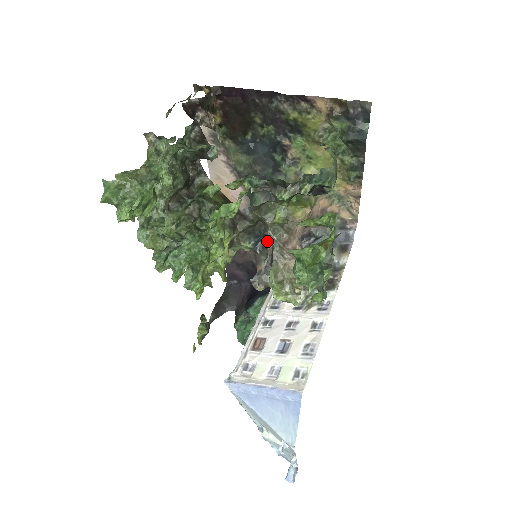
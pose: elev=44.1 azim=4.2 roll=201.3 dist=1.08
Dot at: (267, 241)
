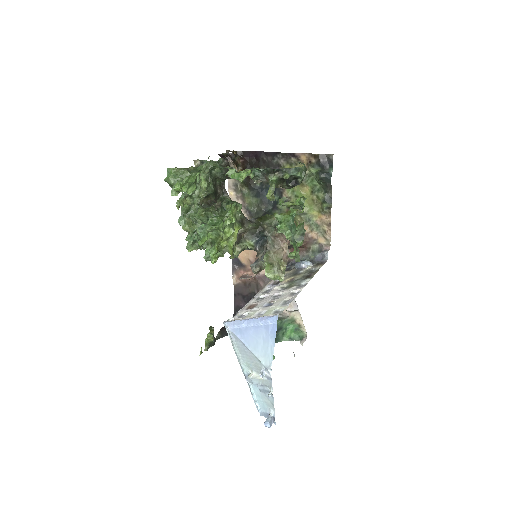
Dot at: (264, 241)
